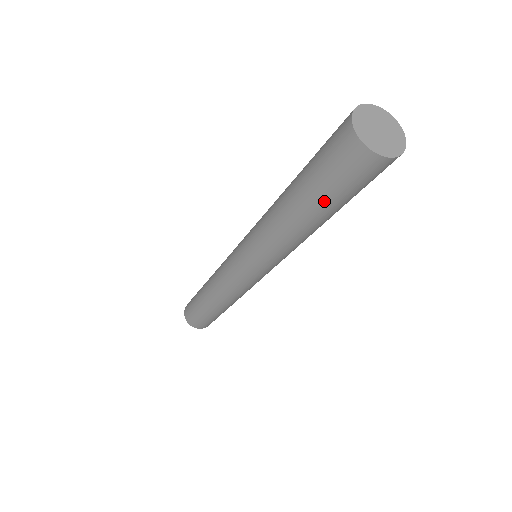
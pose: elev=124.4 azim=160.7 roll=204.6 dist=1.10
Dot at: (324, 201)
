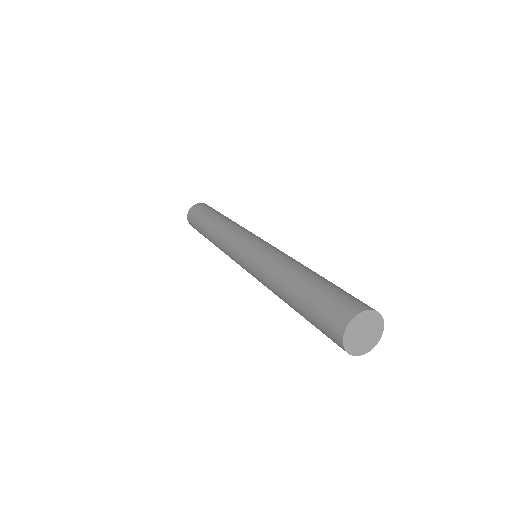
Dot at: (304, 315)
